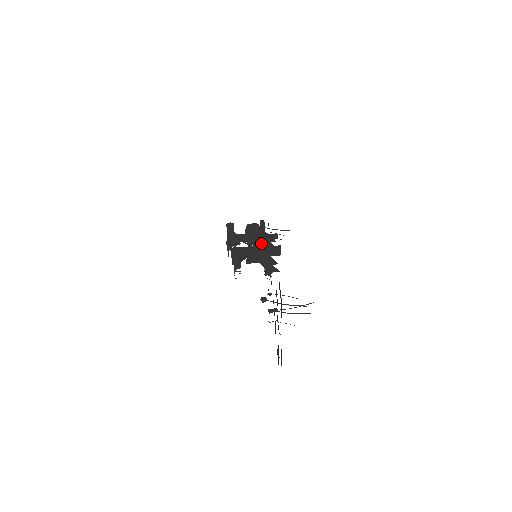
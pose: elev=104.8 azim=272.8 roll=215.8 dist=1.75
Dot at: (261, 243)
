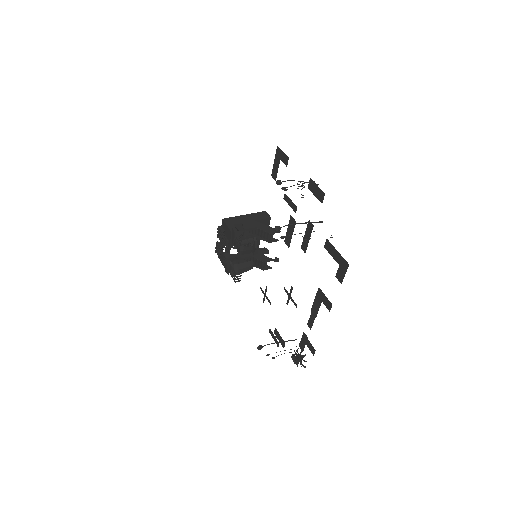
Dot at: occluded
